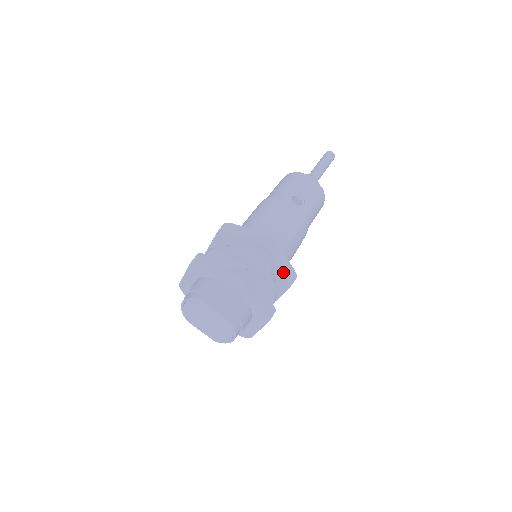
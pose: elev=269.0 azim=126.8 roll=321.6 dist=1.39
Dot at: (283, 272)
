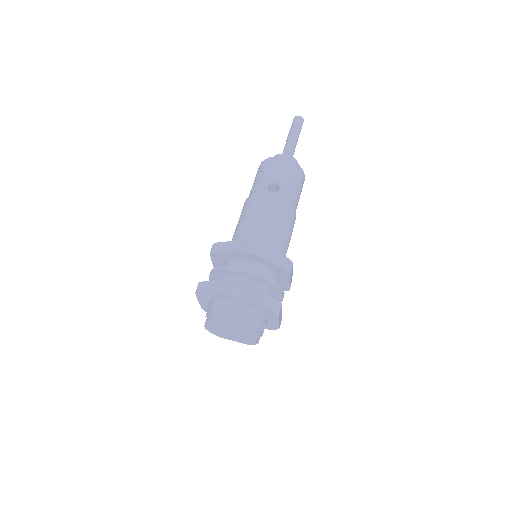
Dot at: (276, 266)
